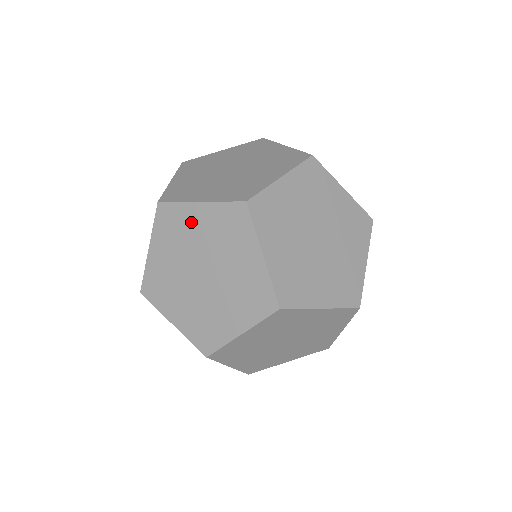
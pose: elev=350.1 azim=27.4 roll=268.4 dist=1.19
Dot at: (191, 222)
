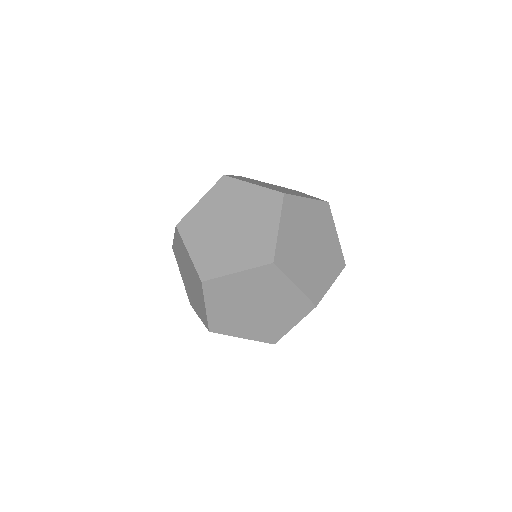
Dot at: (240, 193)
